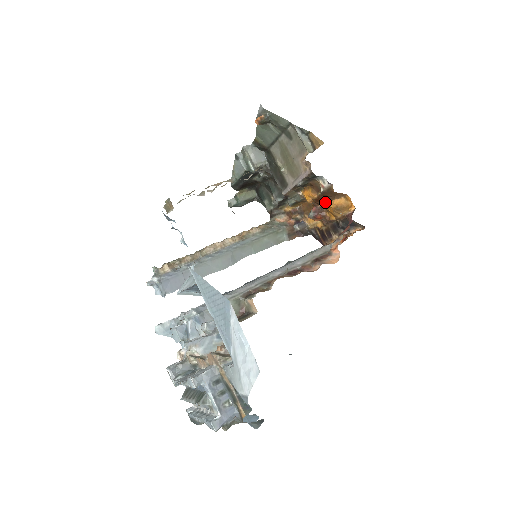
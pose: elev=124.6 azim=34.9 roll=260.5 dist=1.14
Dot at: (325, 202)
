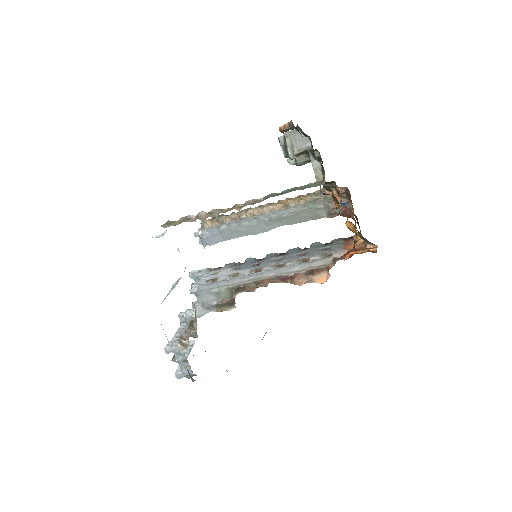
Dot at: occluded
